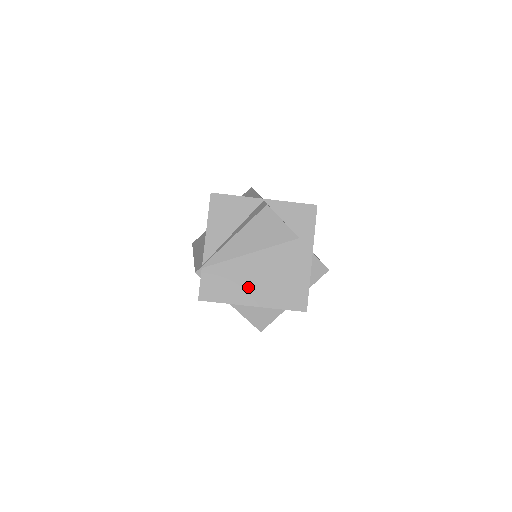
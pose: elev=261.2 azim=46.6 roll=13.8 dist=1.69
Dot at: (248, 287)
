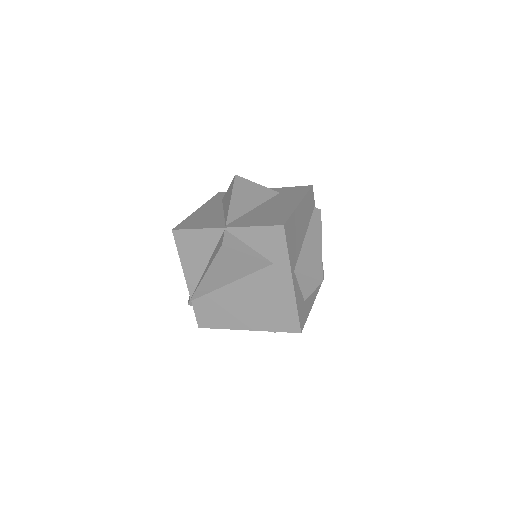
Dot at: (238, 314)
